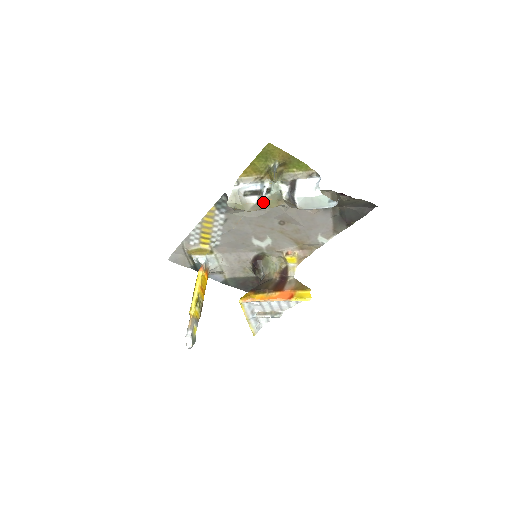
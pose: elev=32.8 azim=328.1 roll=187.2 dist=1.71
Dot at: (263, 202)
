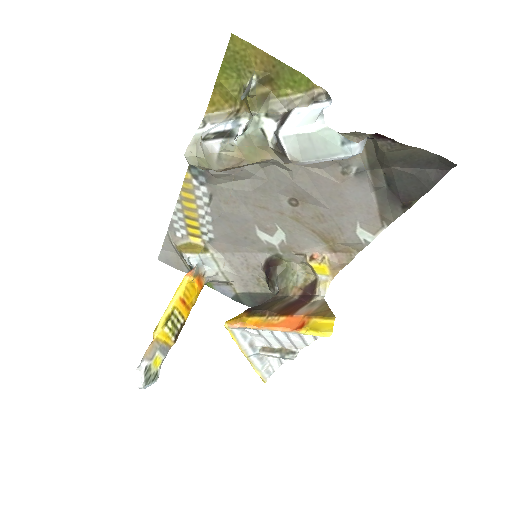
Dot at: (234, 151)
